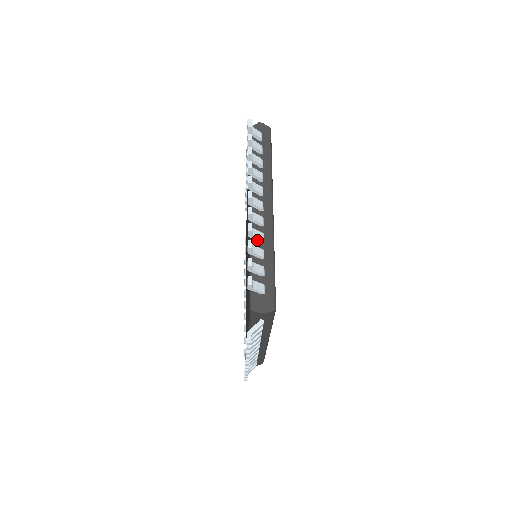
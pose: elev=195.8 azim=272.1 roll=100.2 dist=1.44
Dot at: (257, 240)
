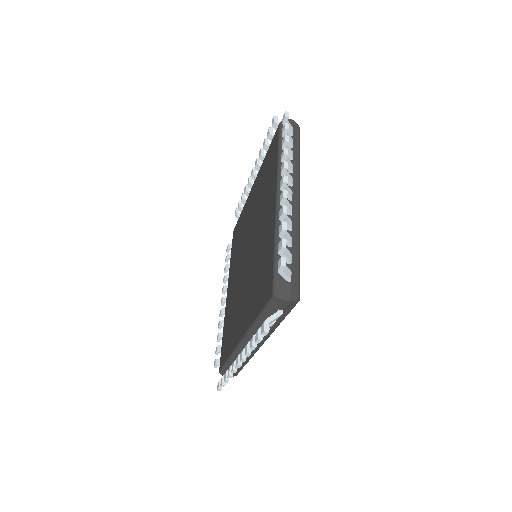
Dot at: occluded
